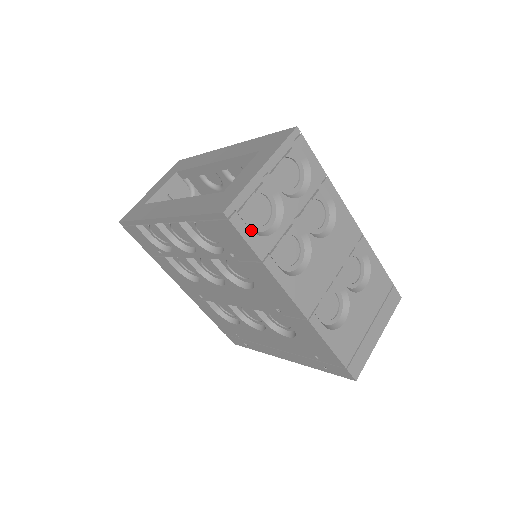
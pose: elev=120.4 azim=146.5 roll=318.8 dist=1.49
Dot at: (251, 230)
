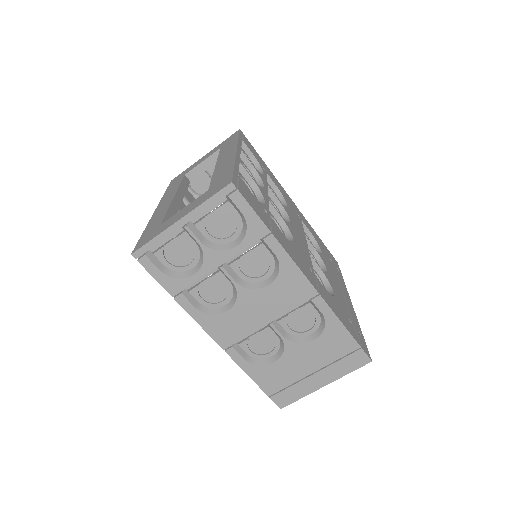
Dot at: (164, 270)
